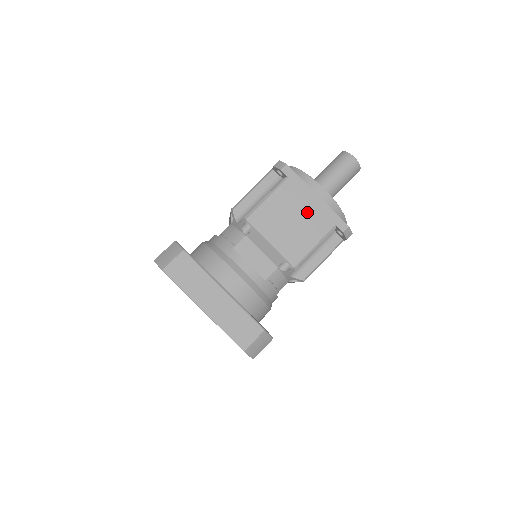
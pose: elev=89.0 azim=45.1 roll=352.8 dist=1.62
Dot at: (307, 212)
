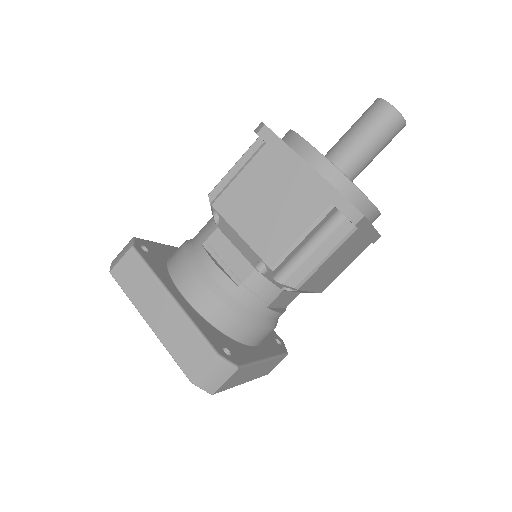
Dot at: (290, 188)
